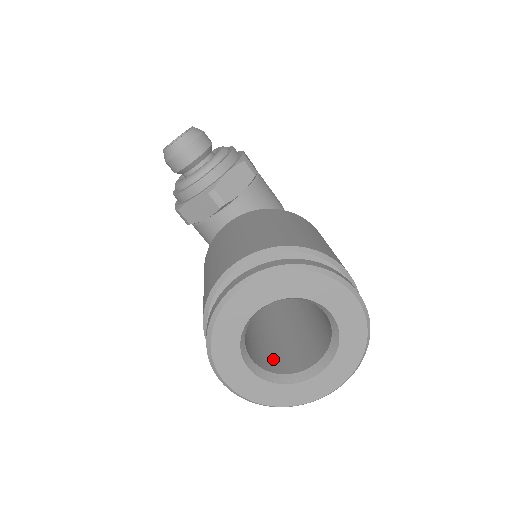
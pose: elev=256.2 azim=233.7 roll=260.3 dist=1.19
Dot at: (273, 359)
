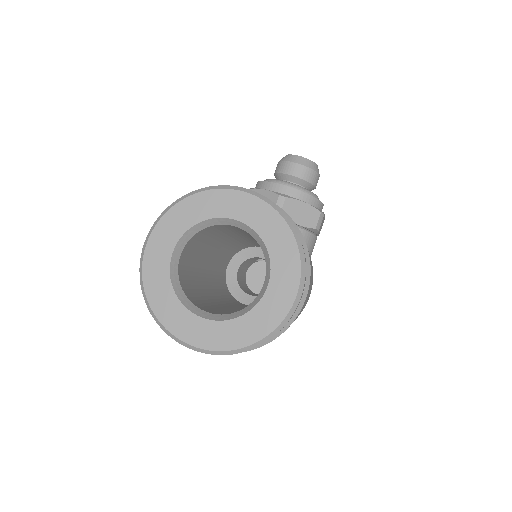
Dot at: (188, 284)
